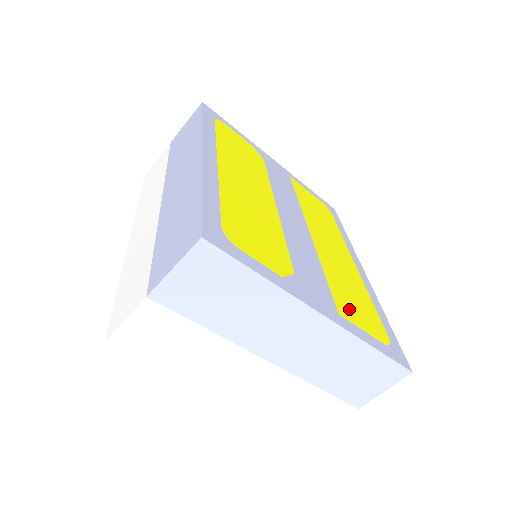
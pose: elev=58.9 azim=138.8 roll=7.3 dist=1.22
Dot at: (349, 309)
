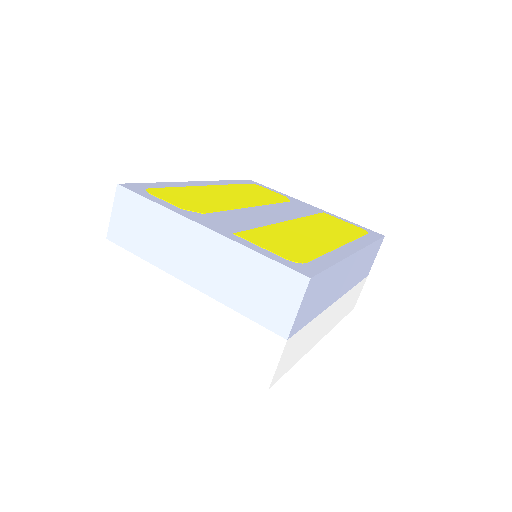
Dot at: (259, 239)
